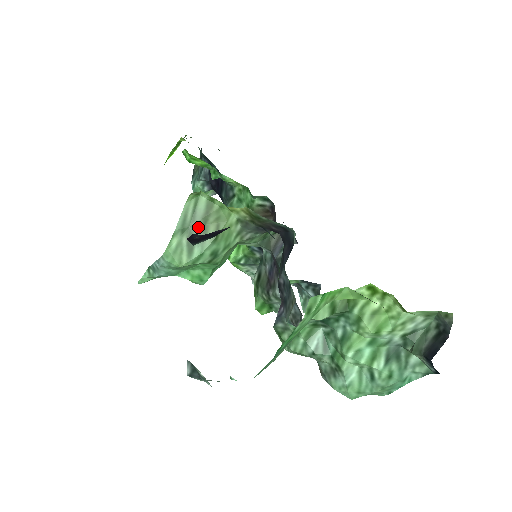
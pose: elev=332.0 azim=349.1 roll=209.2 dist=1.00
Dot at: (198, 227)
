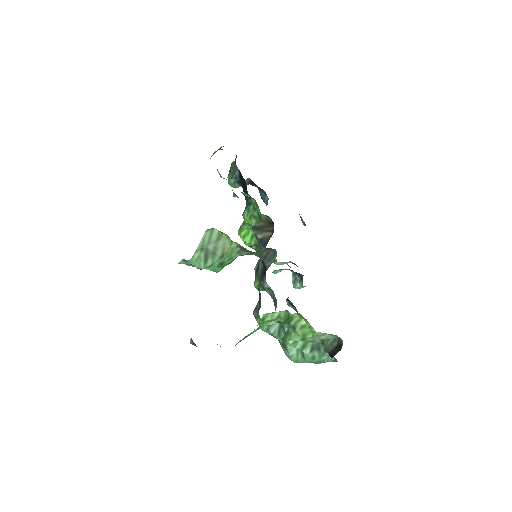
Dot at: (211, 248)
